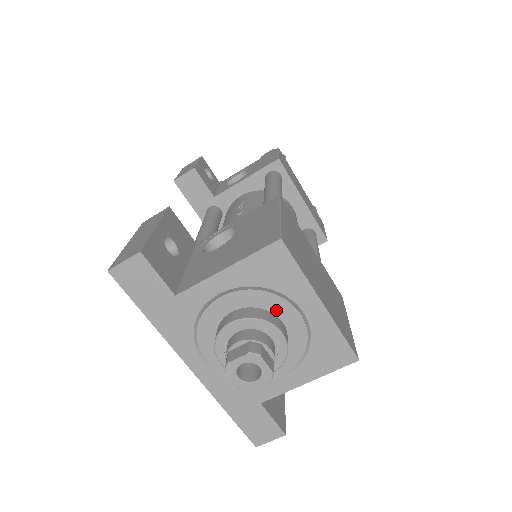
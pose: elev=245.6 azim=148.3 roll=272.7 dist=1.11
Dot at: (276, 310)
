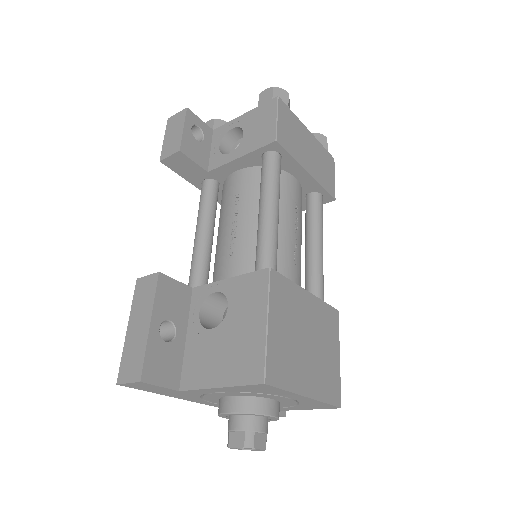
Dot at: (267, 397)
